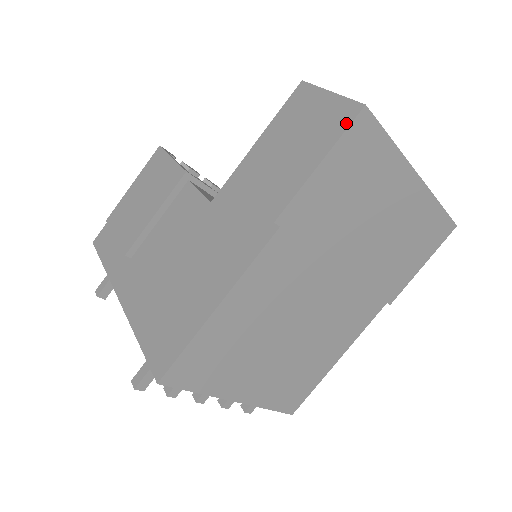
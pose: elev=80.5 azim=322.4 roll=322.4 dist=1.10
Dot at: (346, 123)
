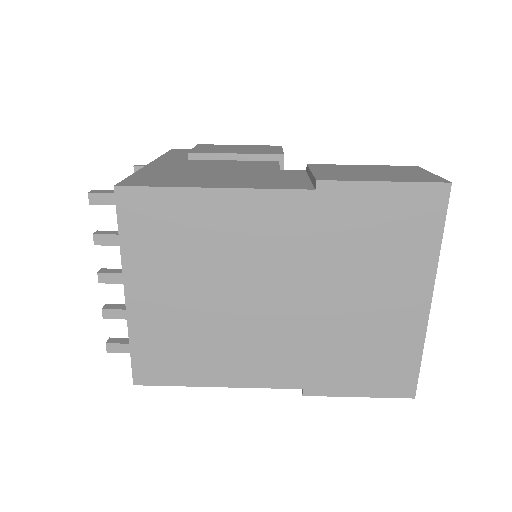
Dot at: (428, 181)
